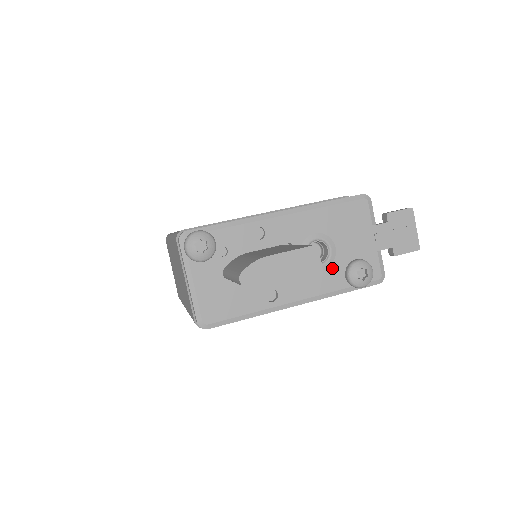
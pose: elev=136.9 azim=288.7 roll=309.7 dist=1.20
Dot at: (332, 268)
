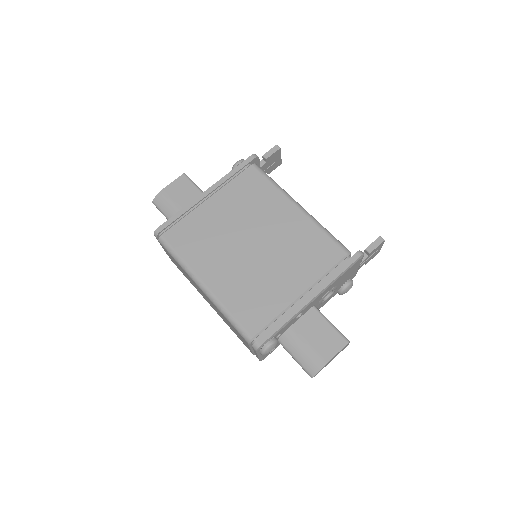
Dot at: (332, 294)
